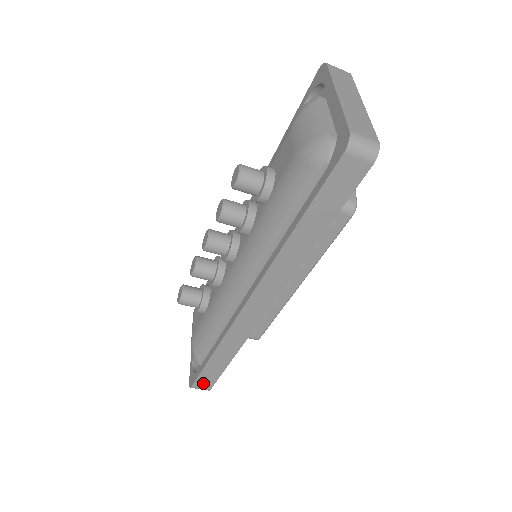
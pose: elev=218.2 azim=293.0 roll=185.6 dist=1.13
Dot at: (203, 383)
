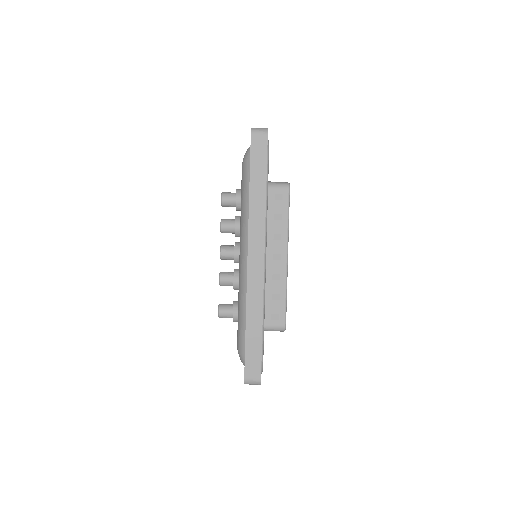
Dot at: (252, 370)
